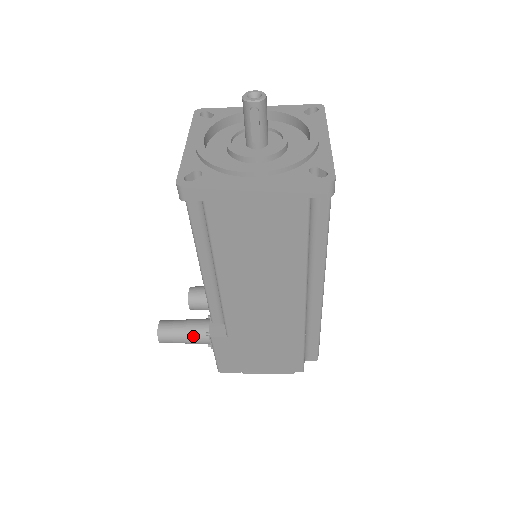
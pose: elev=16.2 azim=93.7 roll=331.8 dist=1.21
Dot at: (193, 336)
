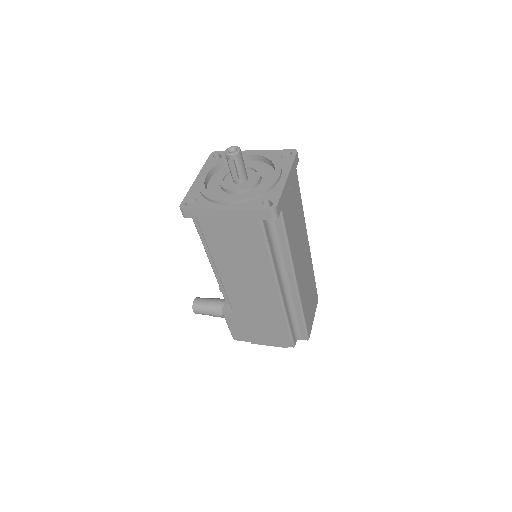
Dot at: (216, 311)
